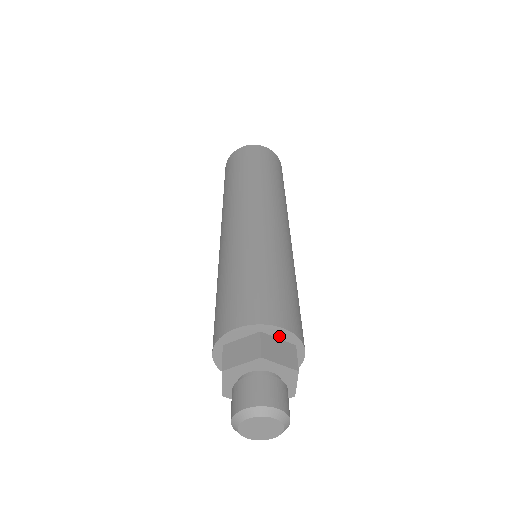
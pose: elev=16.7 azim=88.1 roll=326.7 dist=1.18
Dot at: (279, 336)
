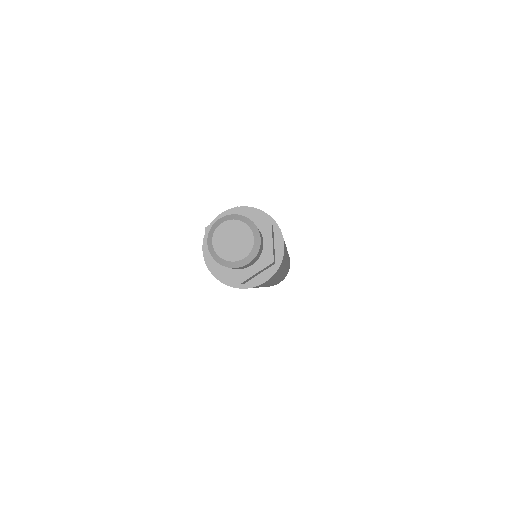
Dot at: occluded
